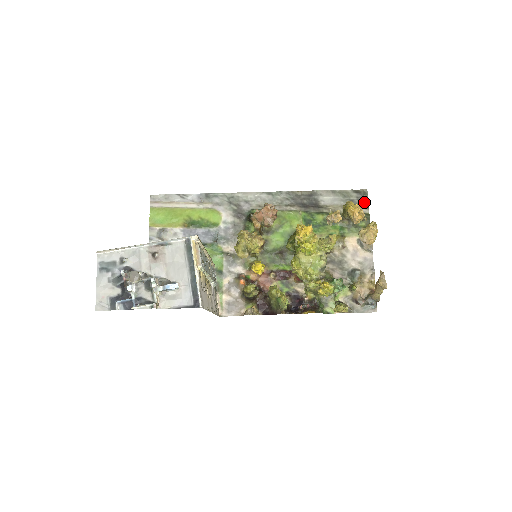
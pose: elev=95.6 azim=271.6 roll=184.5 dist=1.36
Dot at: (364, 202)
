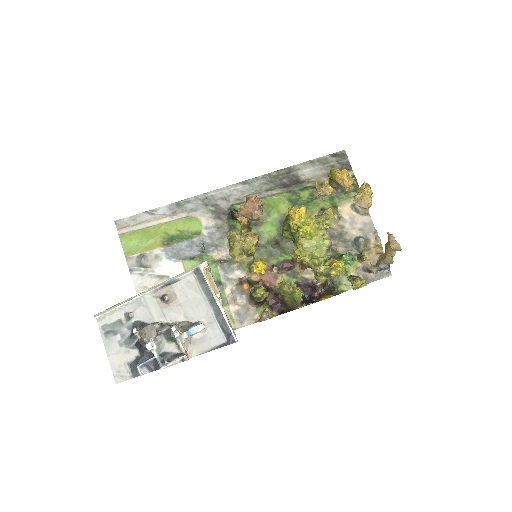
Dot at: (345, 164)
